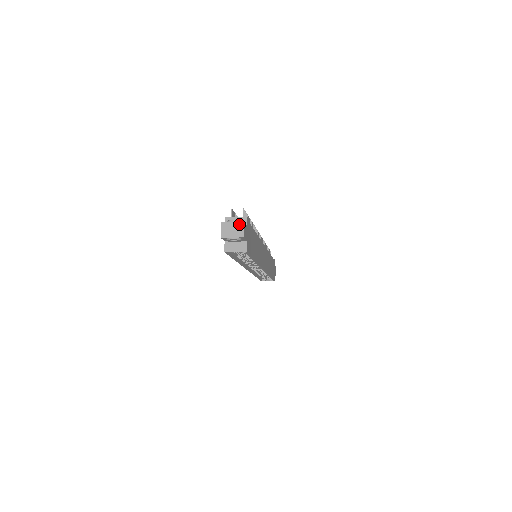
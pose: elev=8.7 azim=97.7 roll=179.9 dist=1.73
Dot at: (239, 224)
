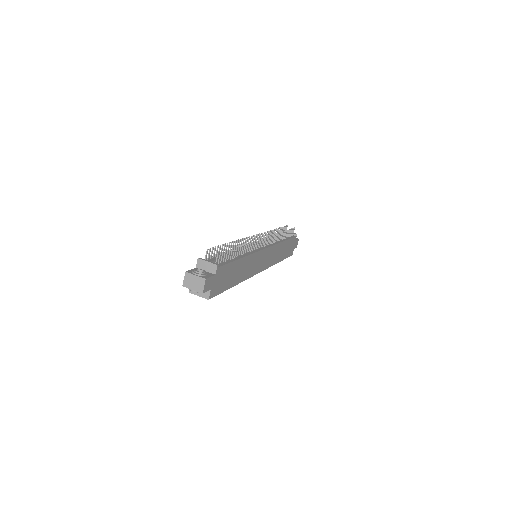
Dot at: (201, 279)
